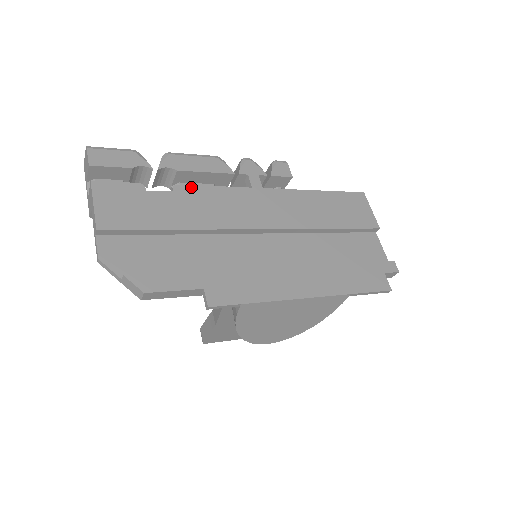
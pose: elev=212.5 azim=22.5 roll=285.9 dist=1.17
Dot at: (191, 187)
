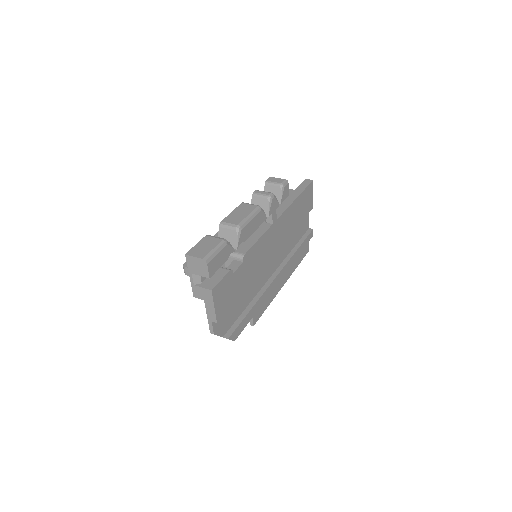
Dot at: (250, 250)
